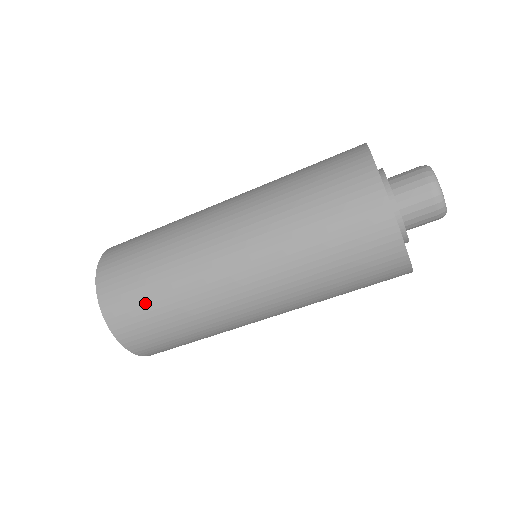
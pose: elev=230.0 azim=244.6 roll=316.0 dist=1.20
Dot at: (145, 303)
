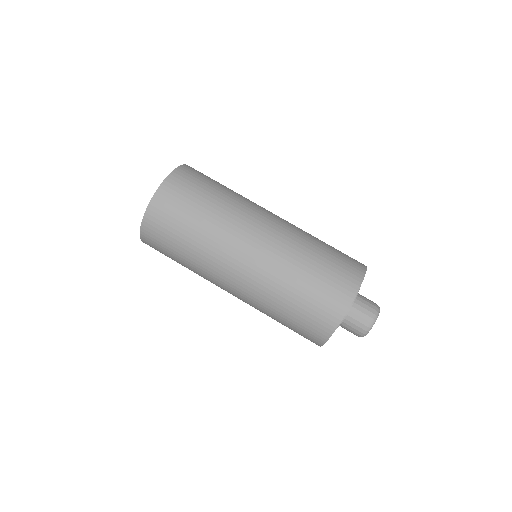
Dot at: (200, 193)
